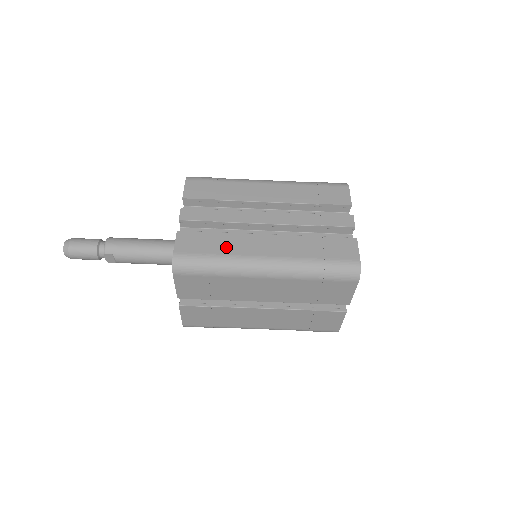
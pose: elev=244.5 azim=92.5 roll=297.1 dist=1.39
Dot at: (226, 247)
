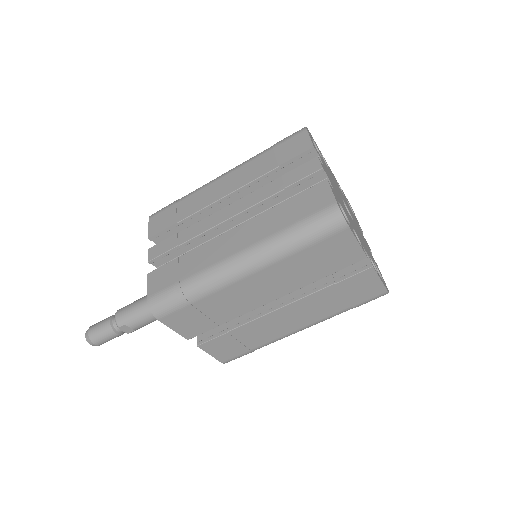
Dot at: (193, 265)
